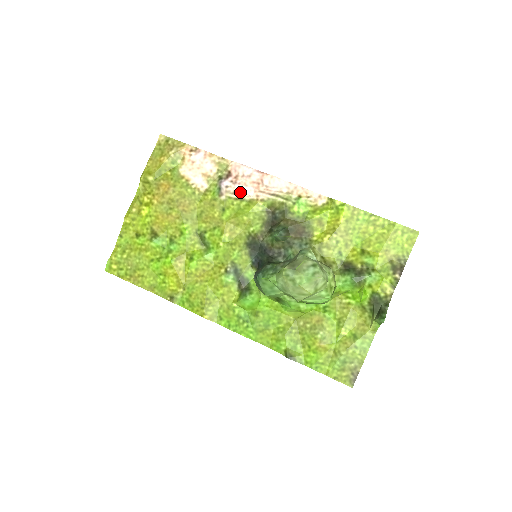
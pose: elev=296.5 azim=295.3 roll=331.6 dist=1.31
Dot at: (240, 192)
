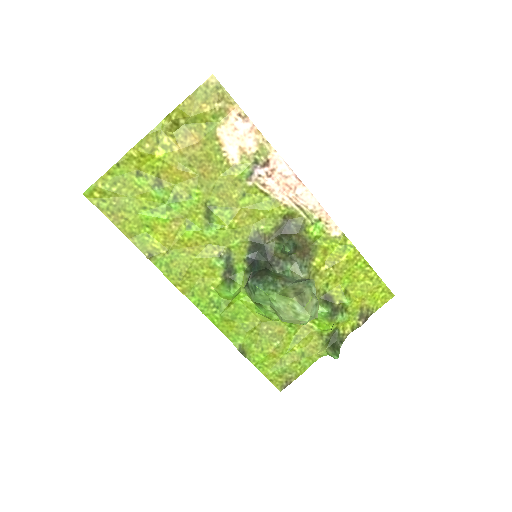
Dot at: (269, 187)
